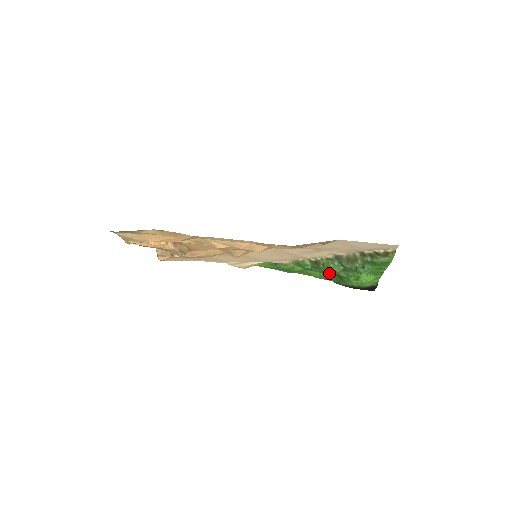
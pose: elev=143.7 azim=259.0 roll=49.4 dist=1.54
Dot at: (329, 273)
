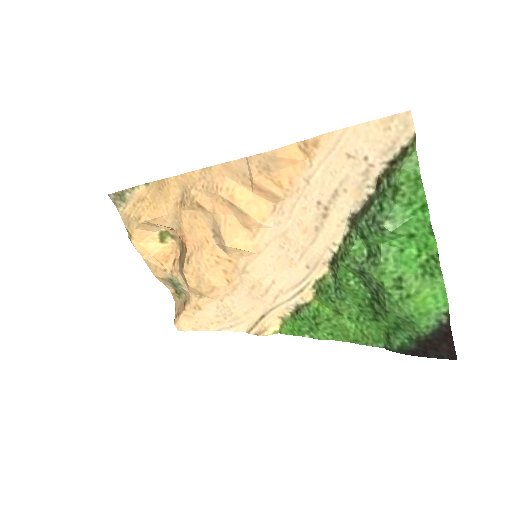
Dot at: (364, 303)
